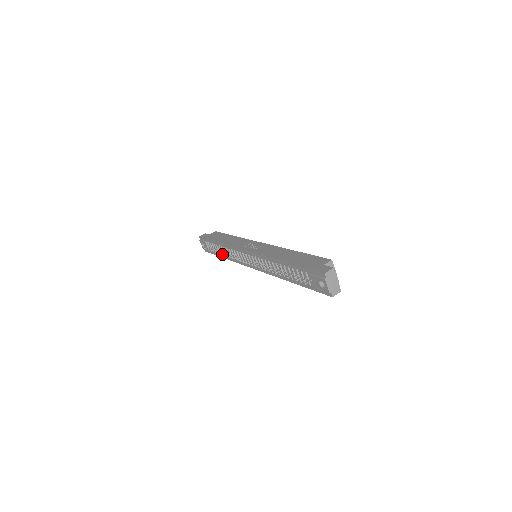
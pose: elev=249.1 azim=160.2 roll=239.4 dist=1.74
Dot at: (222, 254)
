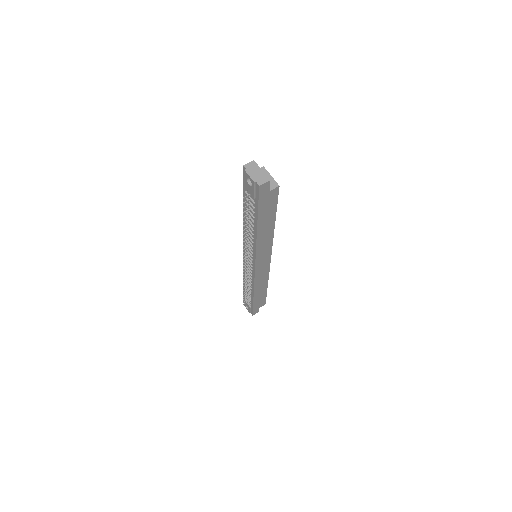
Dot at: (243, 285)
